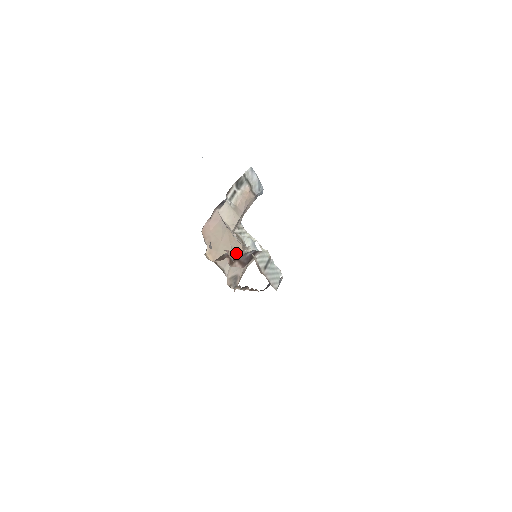
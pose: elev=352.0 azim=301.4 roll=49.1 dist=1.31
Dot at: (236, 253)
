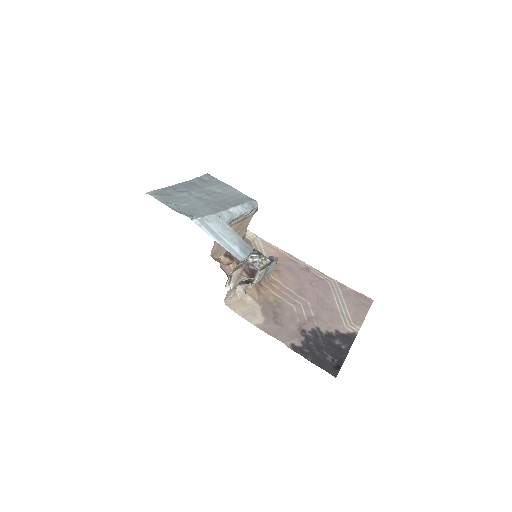
Dot at: occluded
